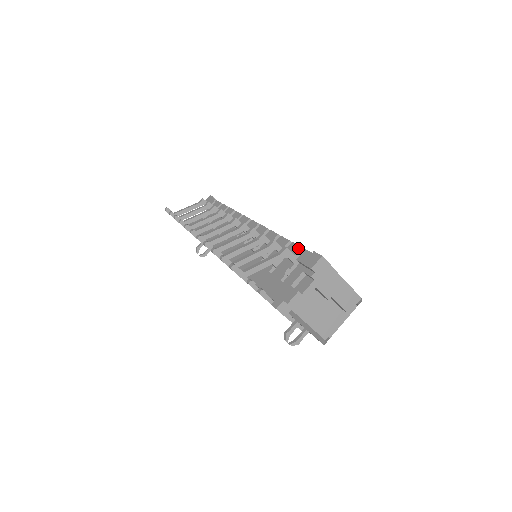
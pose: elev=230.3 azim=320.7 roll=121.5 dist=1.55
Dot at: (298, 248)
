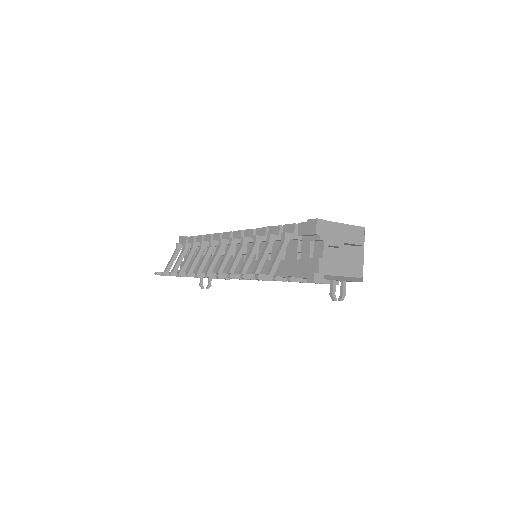
Dot at: (292, 226)
